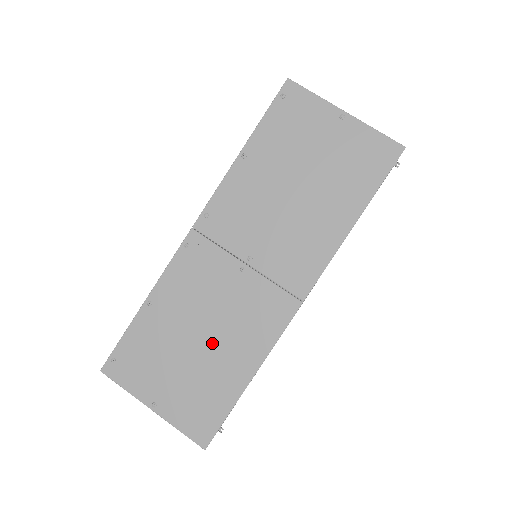
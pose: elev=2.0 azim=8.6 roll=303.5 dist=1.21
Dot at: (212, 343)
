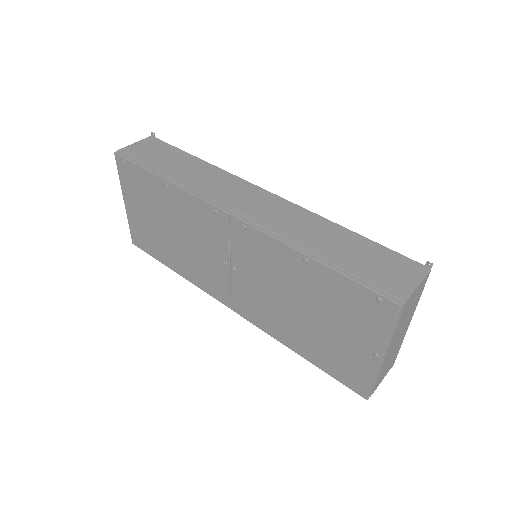
Dot at: (176, 243)
